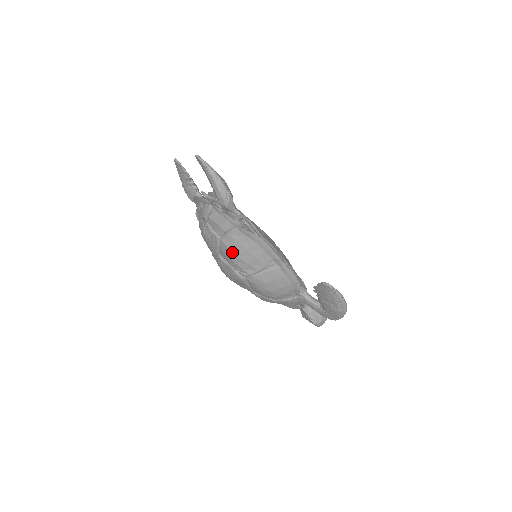
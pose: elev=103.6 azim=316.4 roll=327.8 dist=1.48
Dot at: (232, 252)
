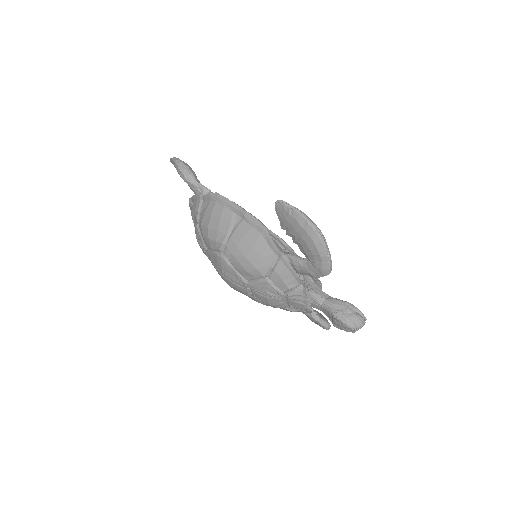
Dot at: (204, 227)
